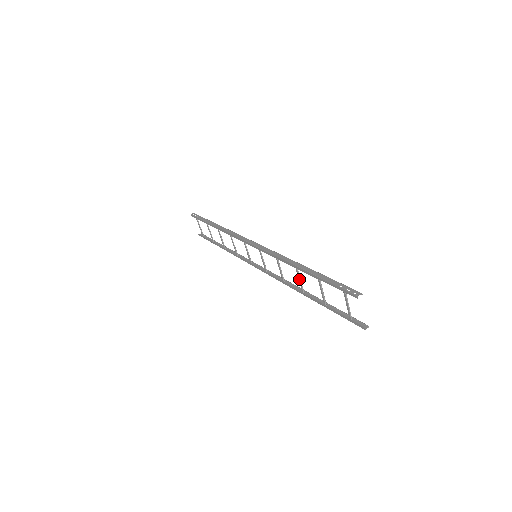
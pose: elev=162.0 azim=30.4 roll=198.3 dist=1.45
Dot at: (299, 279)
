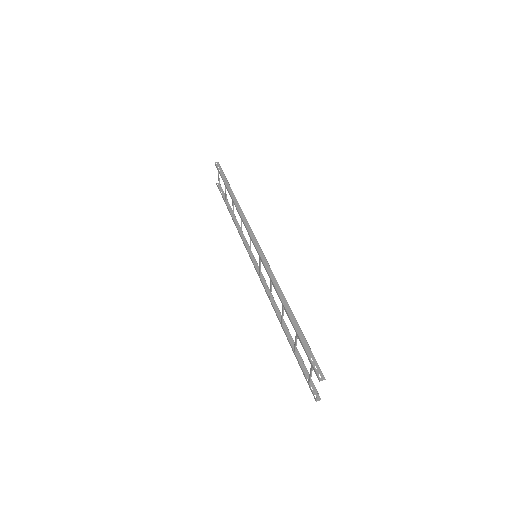
Dot at: (282, 314)
